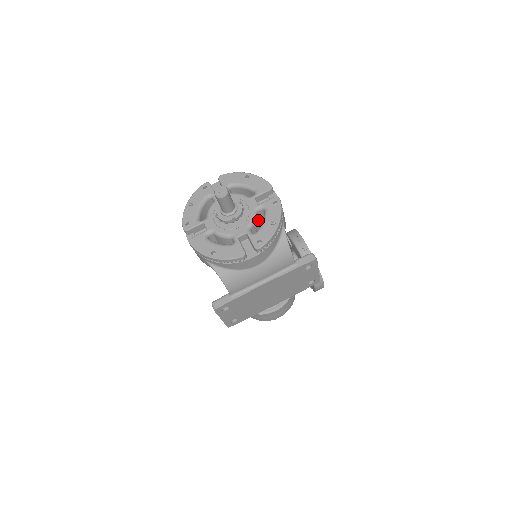
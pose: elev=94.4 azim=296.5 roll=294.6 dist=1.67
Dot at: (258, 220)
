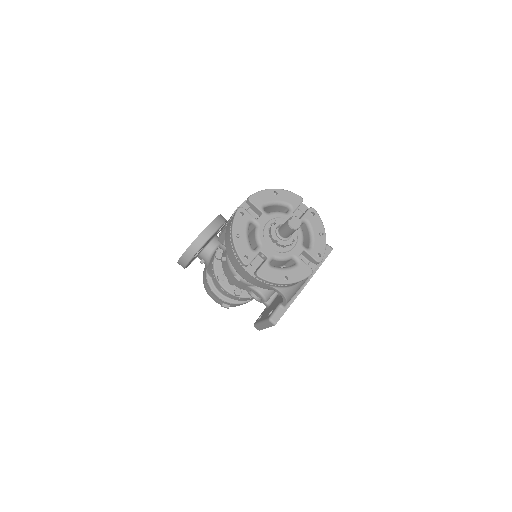
Dot at: occluded
